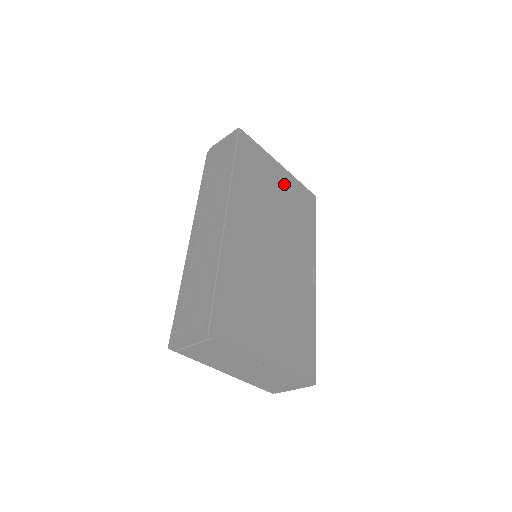
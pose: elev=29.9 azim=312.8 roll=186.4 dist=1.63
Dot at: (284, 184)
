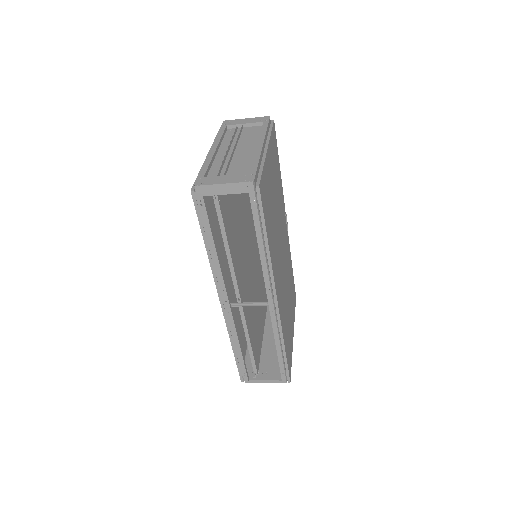
Dot at: (272, 170)
